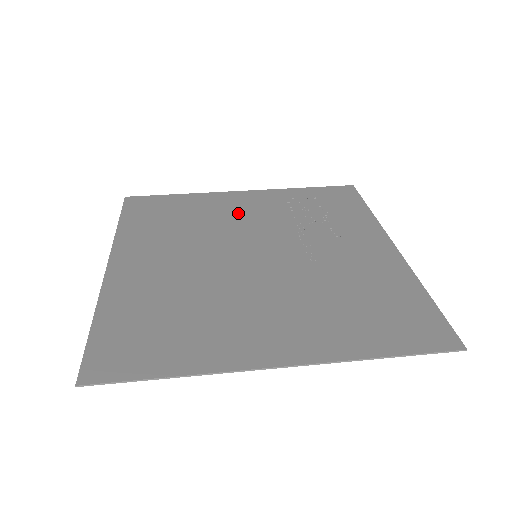
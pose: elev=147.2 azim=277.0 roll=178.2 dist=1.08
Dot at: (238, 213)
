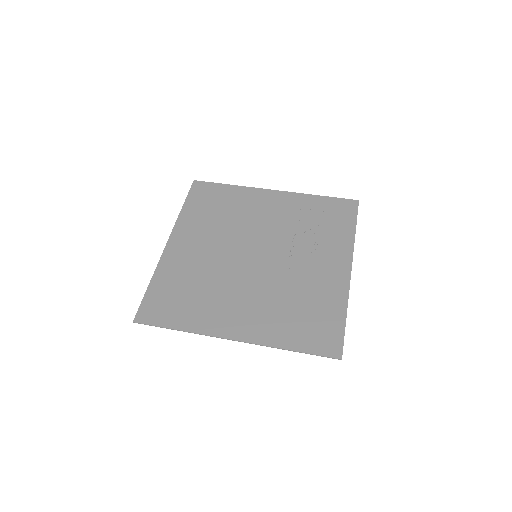
Dot at: (261, 213)
